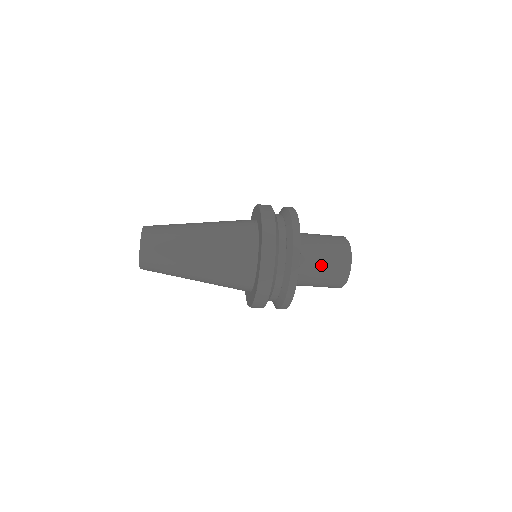
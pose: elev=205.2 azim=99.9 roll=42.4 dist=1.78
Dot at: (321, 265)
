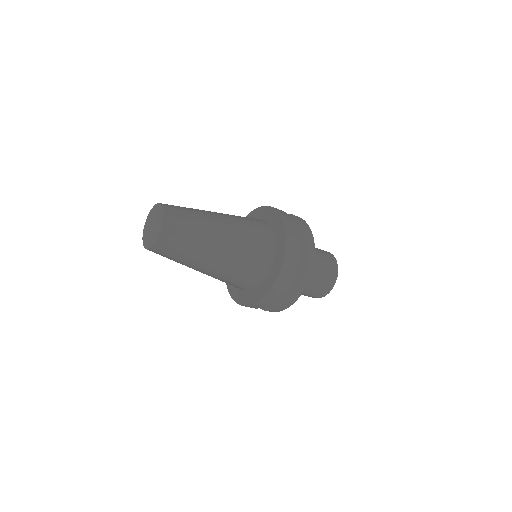
Dot at: (317, 272)
